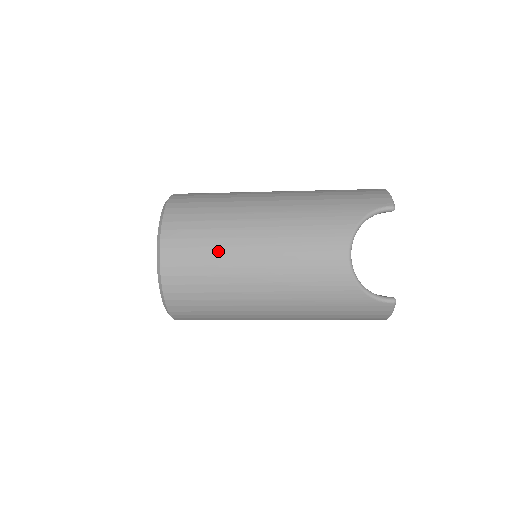
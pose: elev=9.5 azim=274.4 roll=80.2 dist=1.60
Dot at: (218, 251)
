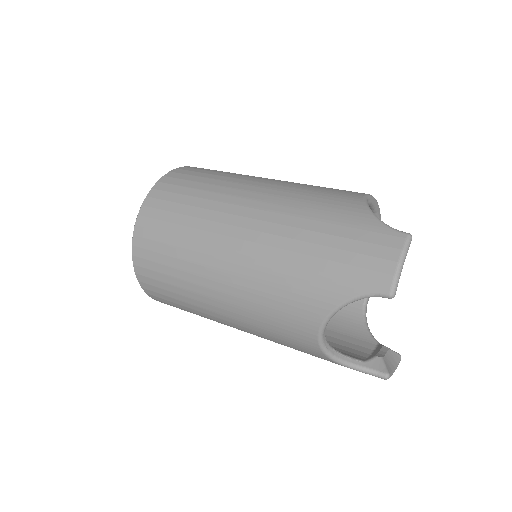
Dot at: (185, 292)
